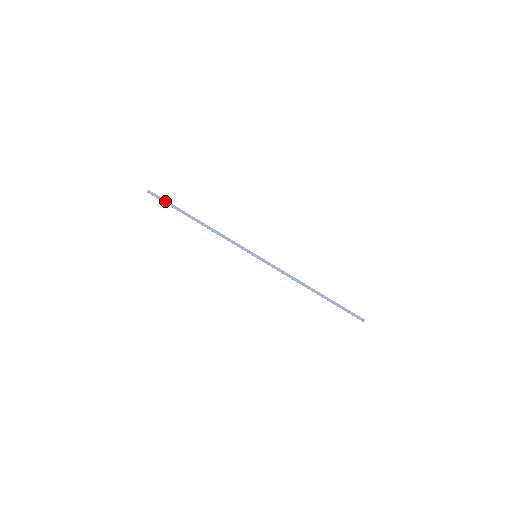
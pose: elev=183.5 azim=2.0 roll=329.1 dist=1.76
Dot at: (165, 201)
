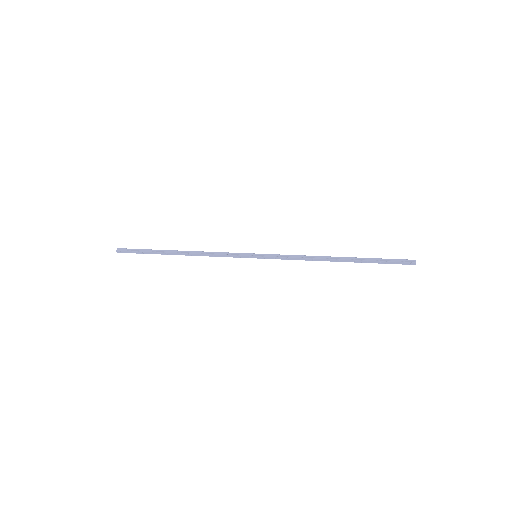
Dot at: (137, 250)
